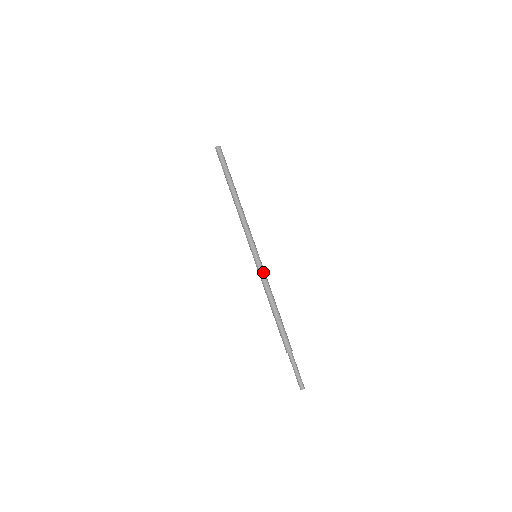
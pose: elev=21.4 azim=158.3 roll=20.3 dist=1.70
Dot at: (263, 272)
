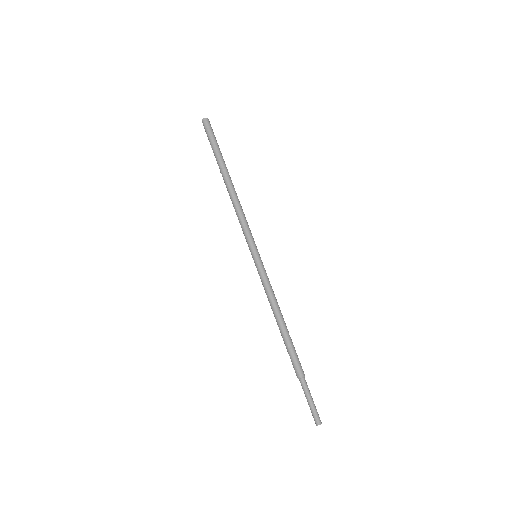
Dot at: occluded
